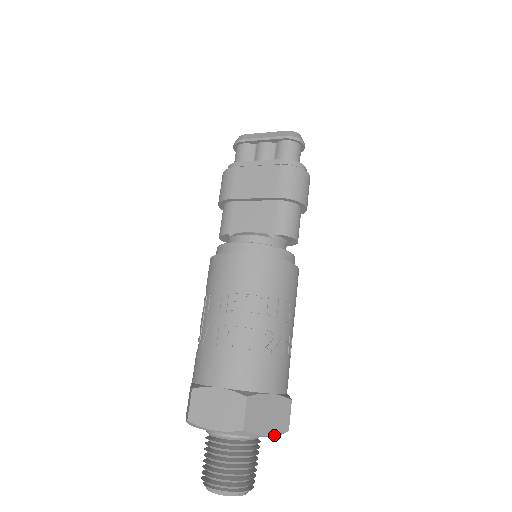
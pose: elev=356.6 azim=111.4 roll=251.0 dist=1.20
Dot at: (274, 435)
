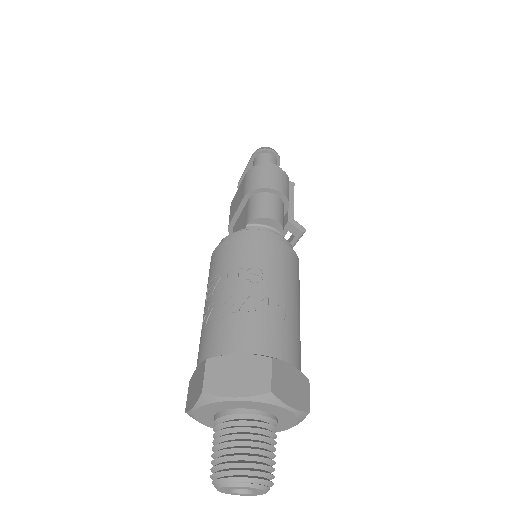
Dot at: (249, 397)
